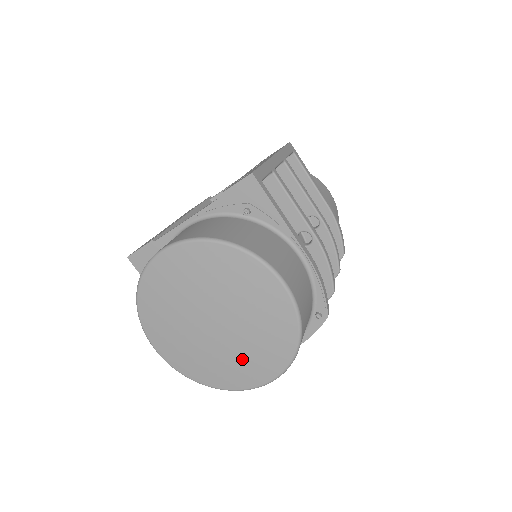
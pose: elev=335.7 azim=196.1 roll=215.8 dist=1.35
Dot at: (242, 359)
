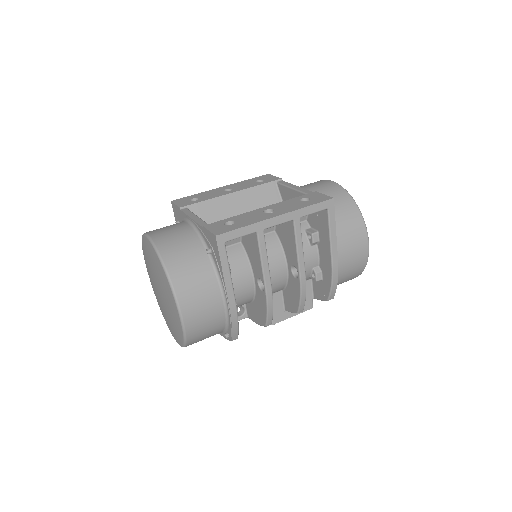
Dot at: (167, 320)
